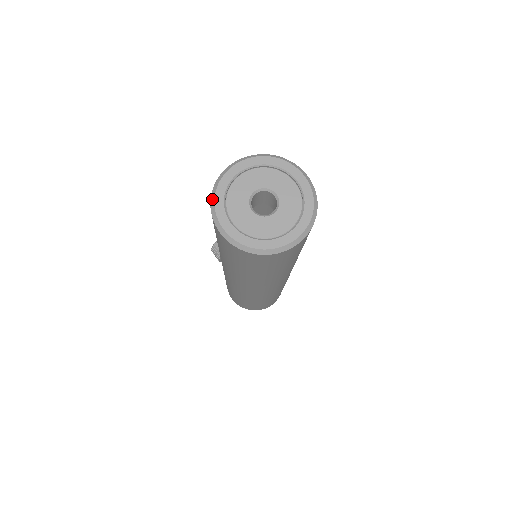
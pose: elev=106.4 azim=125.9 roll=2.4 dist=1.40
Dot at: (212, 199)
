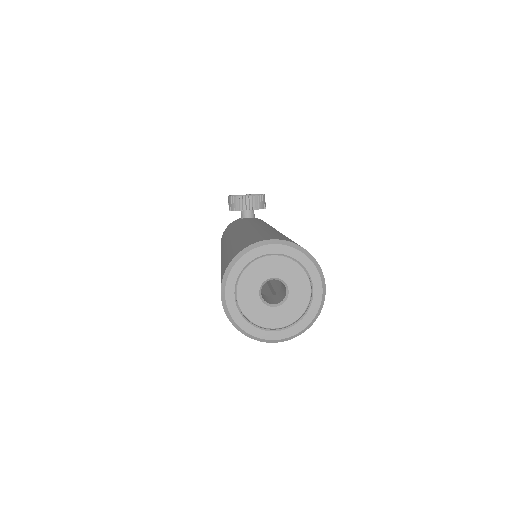
Dot at: (232, 263)
